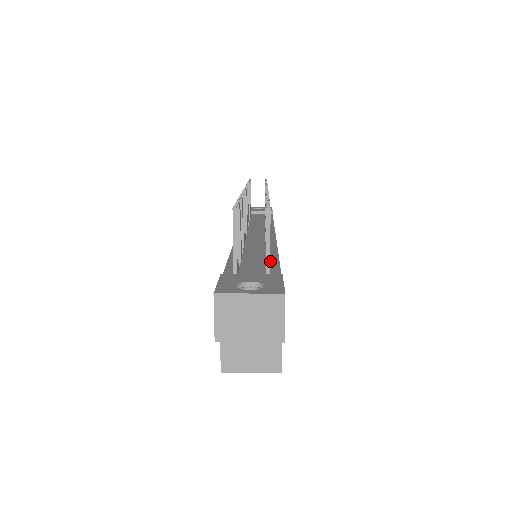
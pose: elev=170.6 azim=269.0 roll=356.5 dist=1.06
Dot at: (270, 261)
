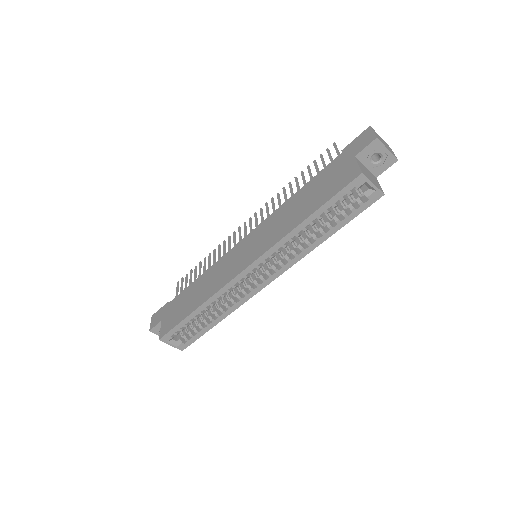
Dot at: occluded
